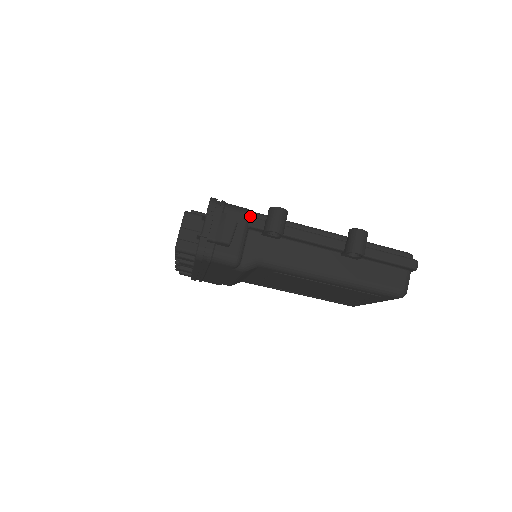
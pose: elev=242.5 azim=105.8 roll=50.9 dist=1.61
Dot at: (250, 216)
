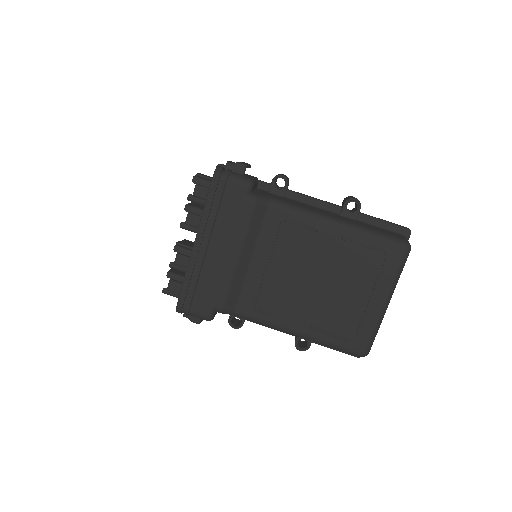
Dot at: occluded
